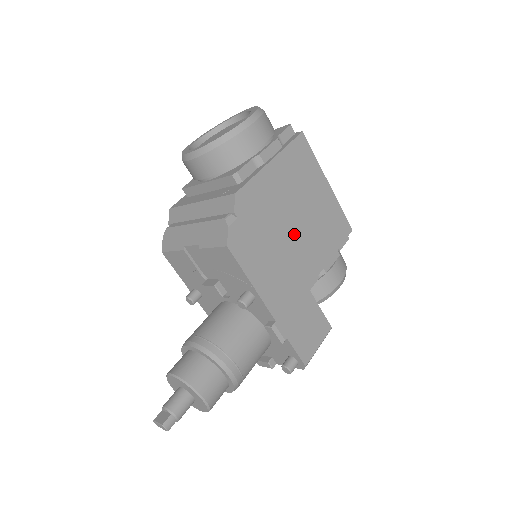
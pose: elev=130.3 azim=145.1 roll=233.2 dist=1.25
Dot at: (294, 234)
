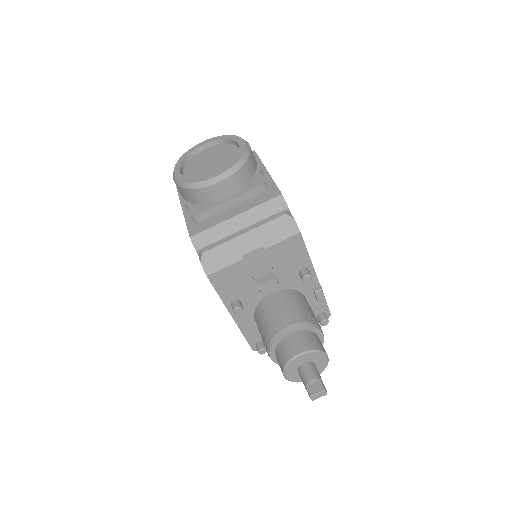
Dot at: occluded
